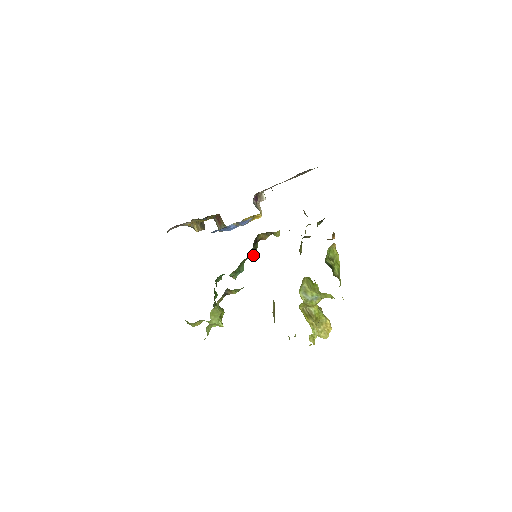
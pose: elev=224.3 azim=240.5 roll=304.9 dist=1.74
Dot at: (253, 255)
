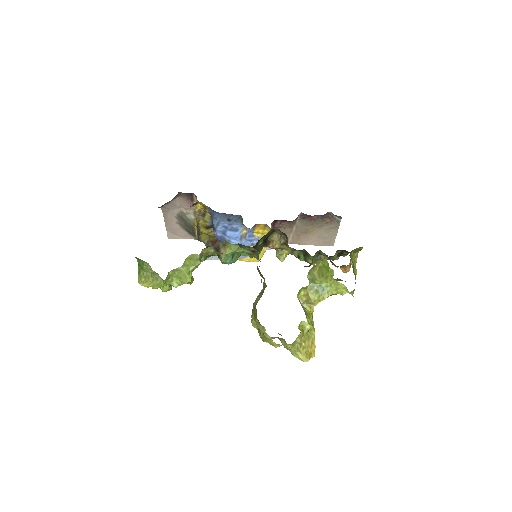
Dot at: occluded
